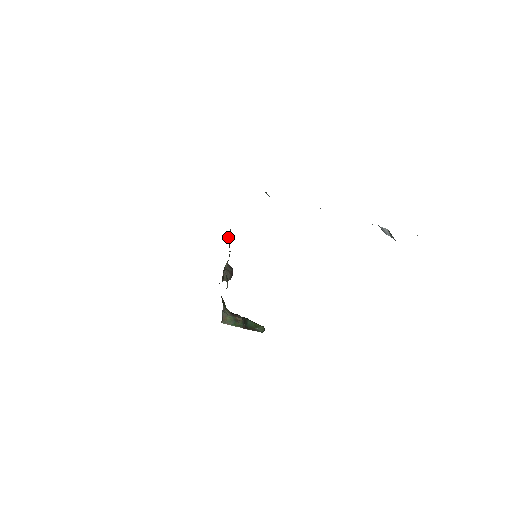
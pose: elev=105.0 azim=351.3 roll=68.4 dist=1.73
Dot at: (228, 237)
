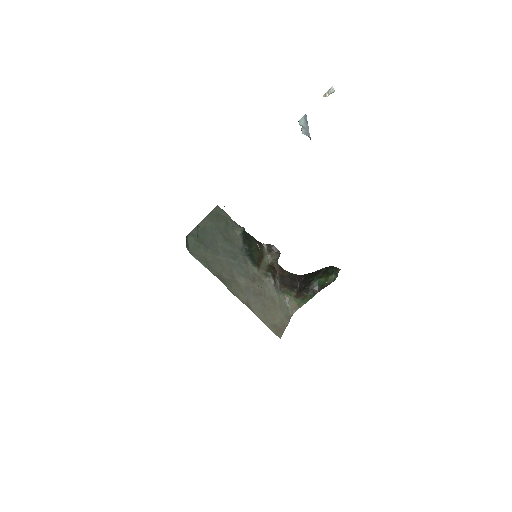
Dot at: (241, 234)
